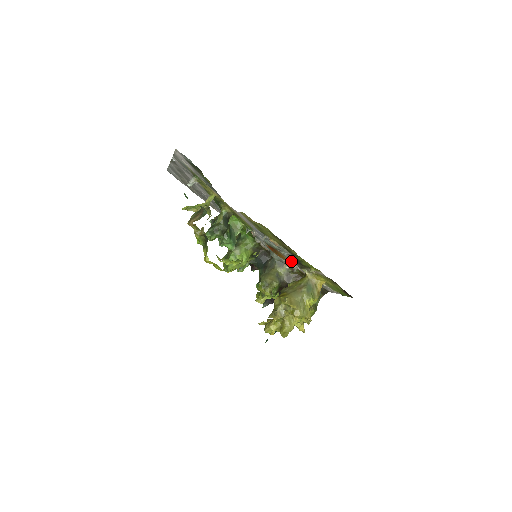
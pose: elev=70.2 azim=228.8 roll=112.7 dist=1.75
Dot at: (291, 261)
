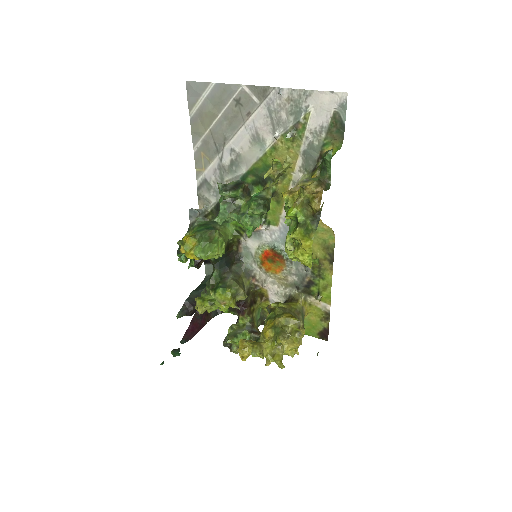
Dot at: (283, 278)
